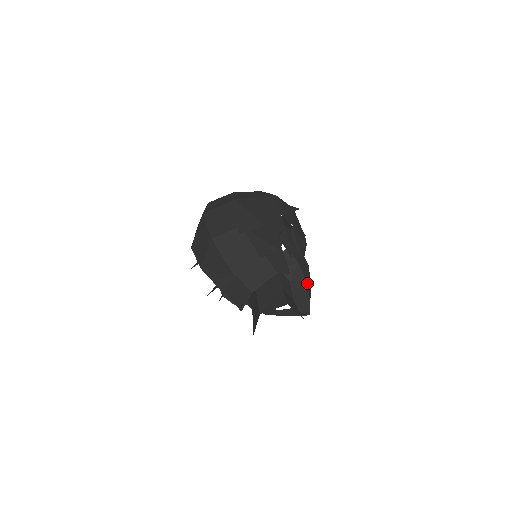
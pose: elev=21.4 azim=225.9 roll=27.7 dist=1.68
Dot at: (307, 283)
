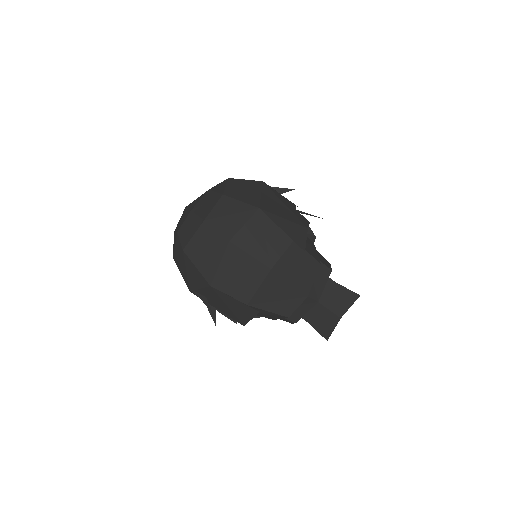
Dot at: occluded
